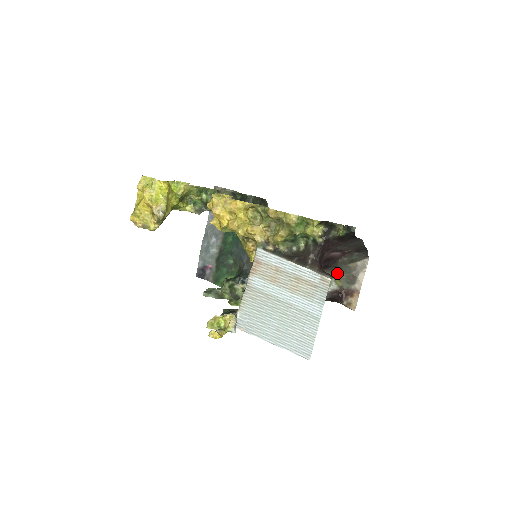
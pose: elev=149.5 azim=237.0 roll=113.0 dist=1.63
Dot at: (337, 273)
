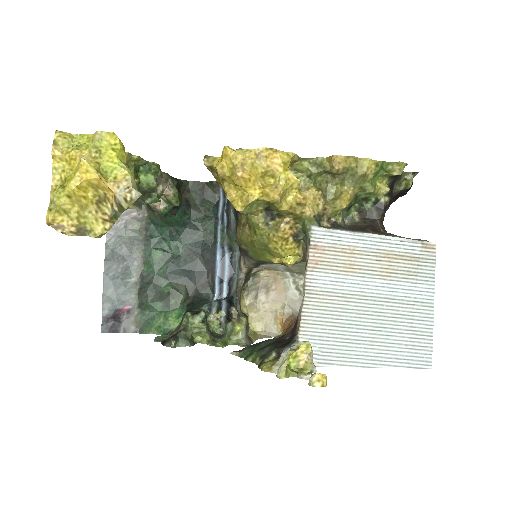
Dot at: occluded
